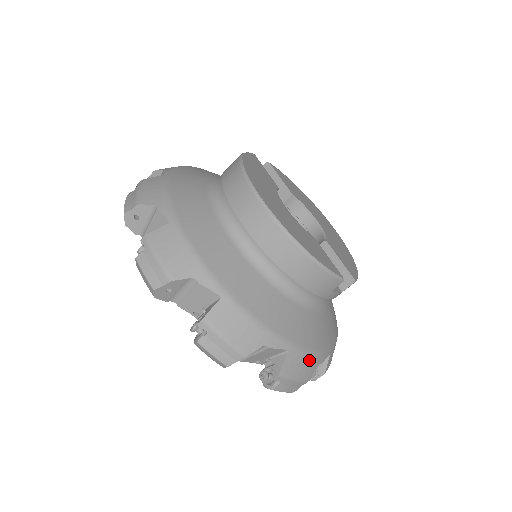
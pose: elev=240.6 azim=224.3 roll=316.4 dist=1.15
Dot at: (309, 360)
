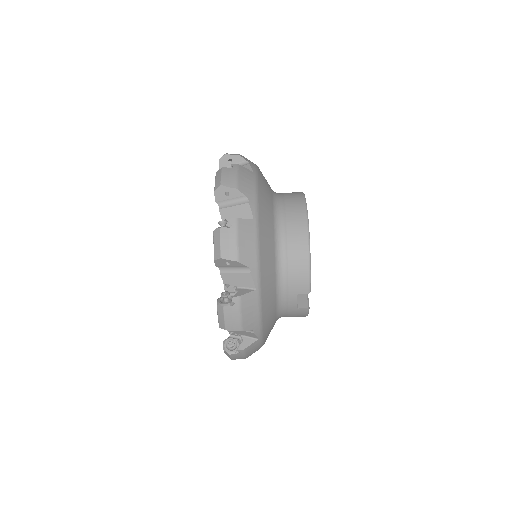
Dot at: (255, 315)
